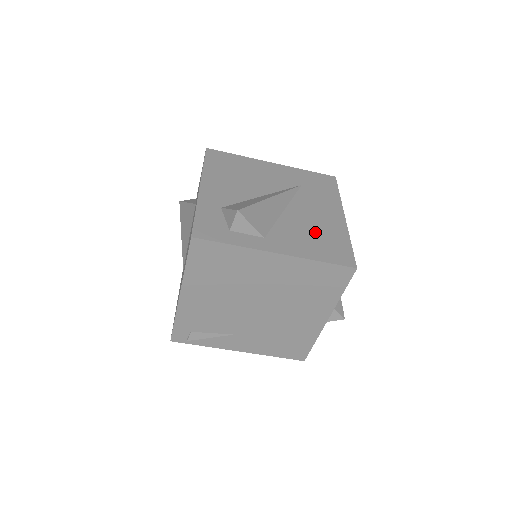
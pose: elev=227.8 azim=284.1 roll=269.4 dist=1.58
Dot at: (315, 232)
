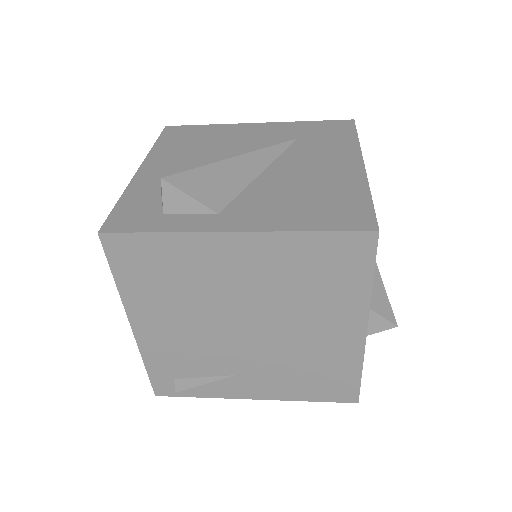
Dot at: (308, 192)
